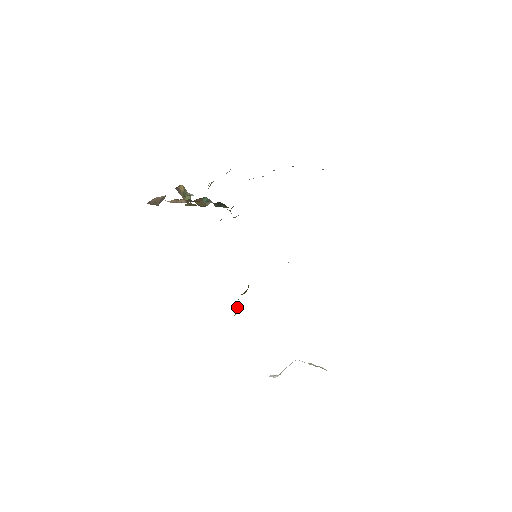
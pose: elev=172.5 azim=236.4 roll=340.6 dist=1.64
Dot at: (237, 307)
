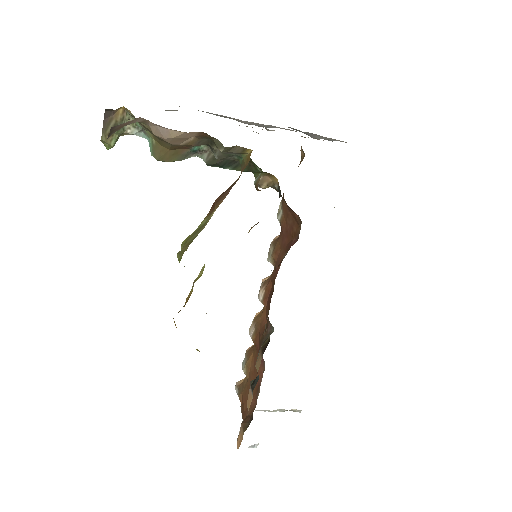
Dot at: occluded
